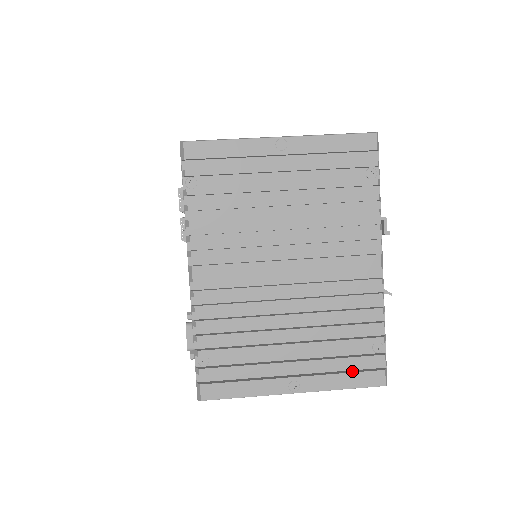
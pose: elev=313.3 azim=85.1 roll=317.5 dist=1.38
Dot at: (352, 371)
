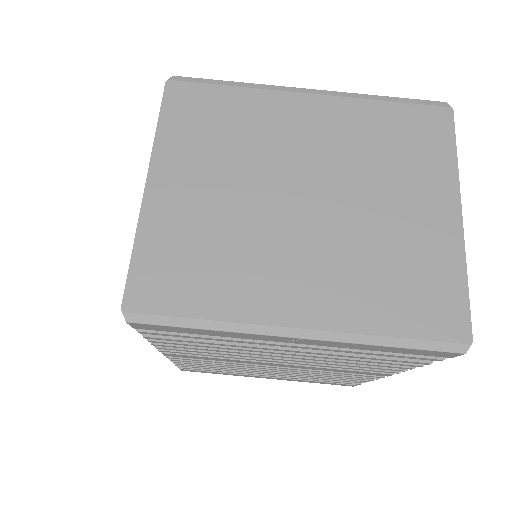
Dot at: occluded
